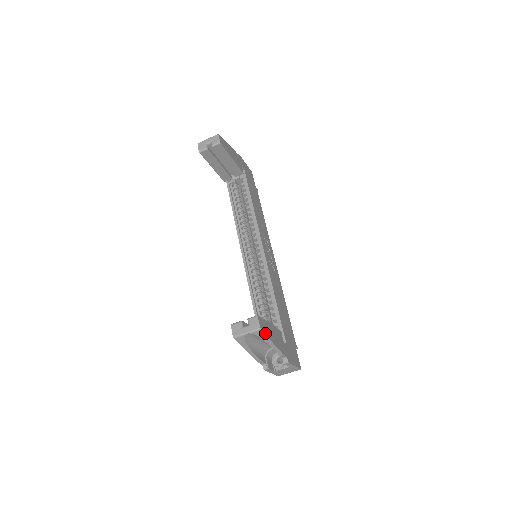
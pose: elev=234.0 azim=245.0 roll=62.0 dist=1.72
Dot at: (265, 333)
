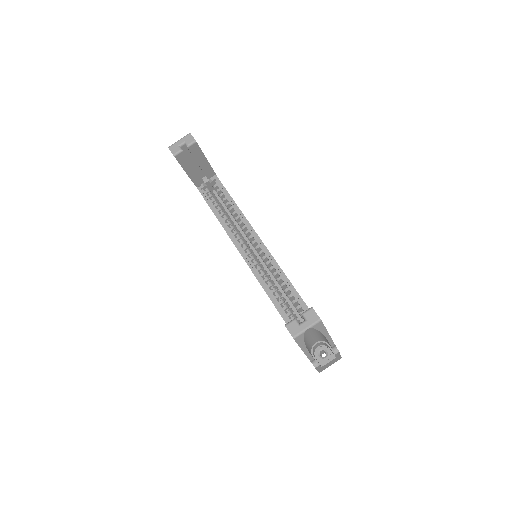
Dot at: (323, 324)
